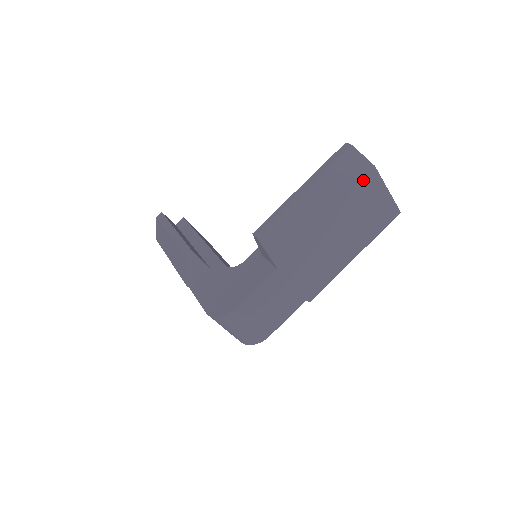
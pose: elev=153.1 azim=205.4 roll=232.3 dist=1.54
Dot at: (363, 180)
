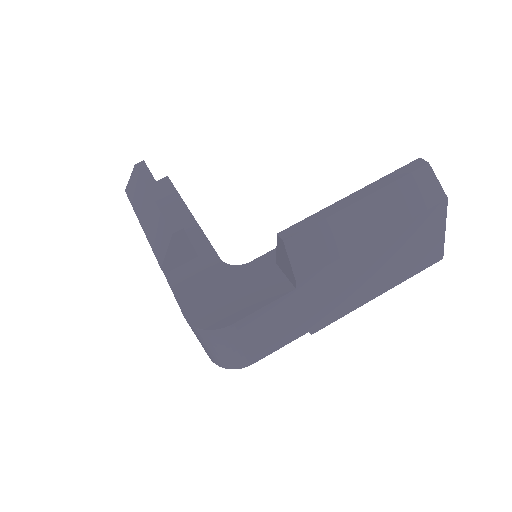
Dot at: (429, 211)
